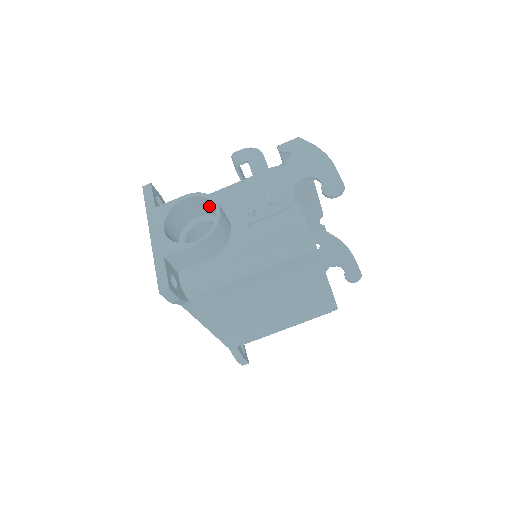
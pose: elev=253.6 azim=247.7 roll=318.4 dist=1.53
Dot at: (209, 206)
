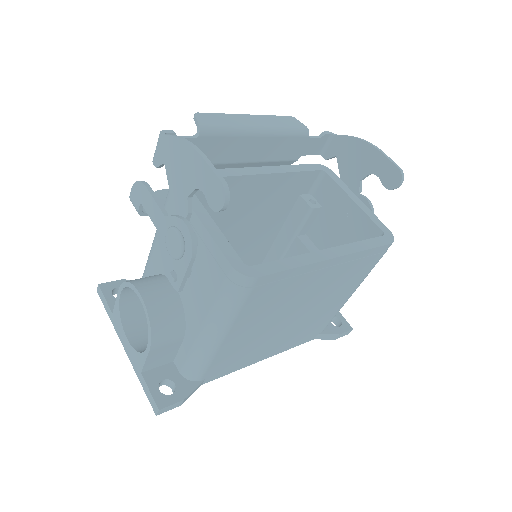
Dot at: occluded
